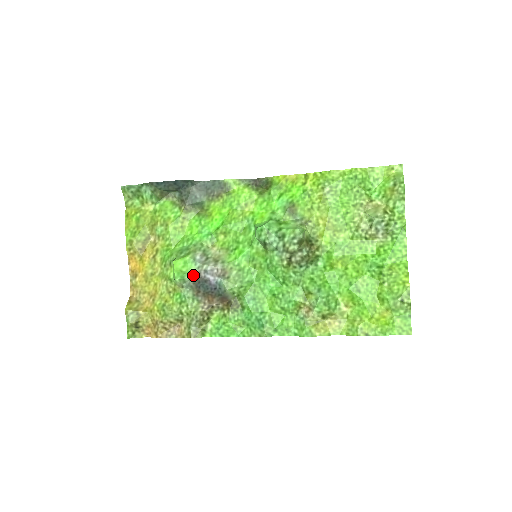
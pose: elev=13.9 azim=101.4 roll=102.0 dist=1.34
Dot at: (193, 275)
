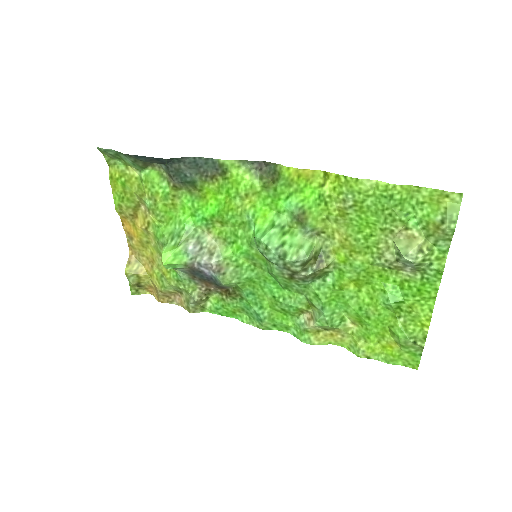
Dot at: (186, 266)
